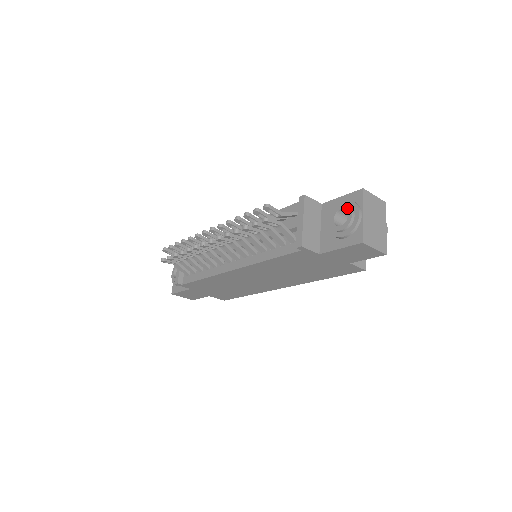
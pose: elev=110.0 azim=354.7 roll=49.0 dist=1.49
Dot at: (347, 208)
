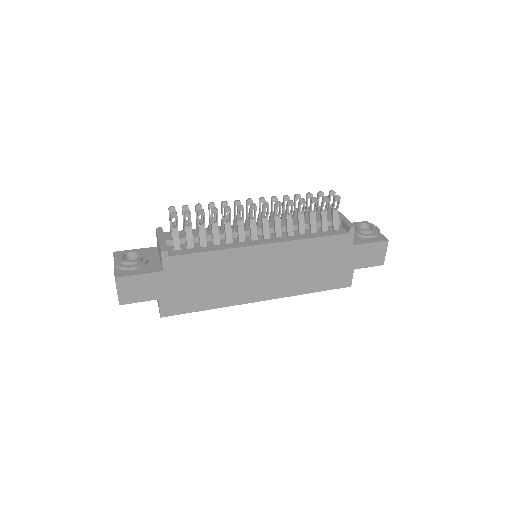
Dot at: (368, 223)
